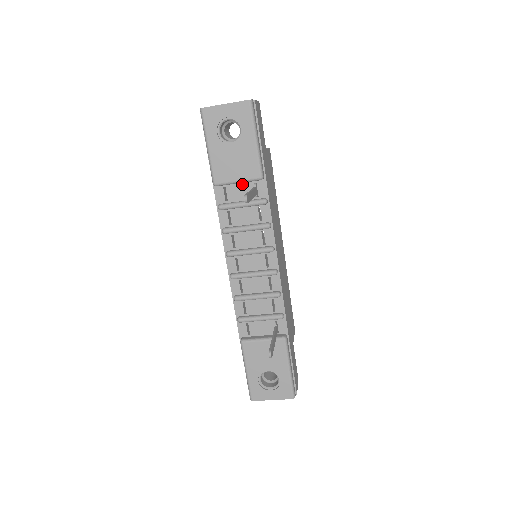
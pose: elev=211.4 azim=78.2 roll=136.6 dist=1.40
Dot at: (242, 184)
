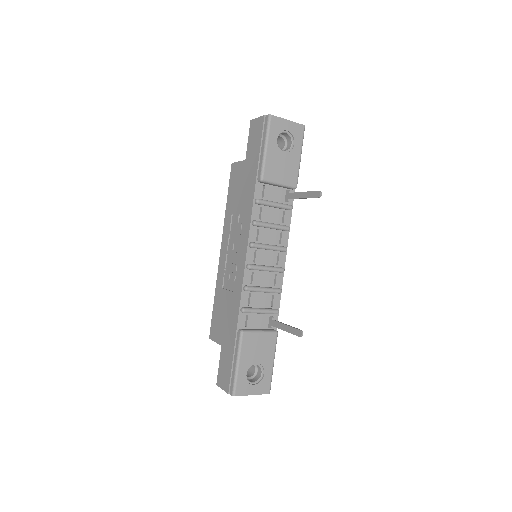
Dot at: (277, 188)
